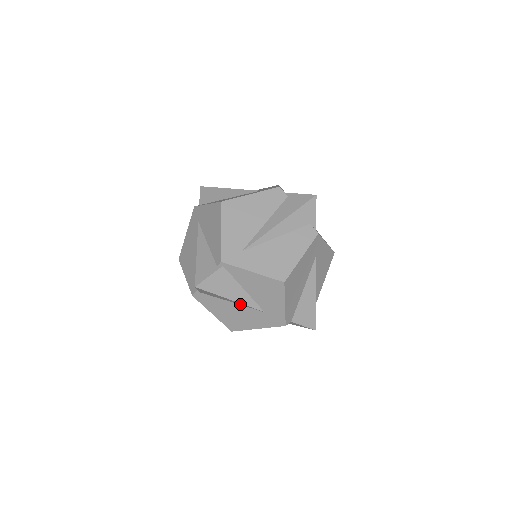
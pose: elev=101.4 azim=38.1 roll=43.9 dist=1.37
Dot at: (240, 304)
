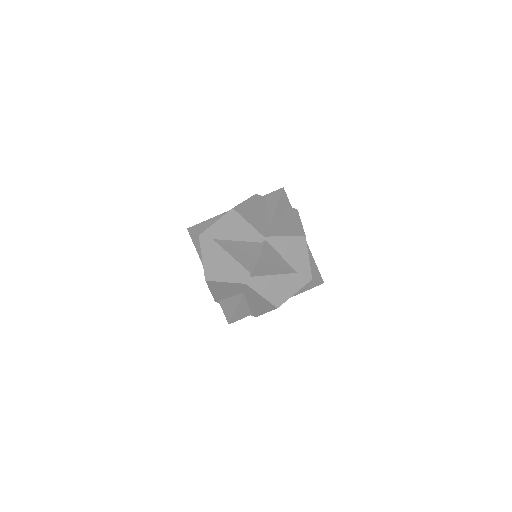
Dot at: (281, 273)
